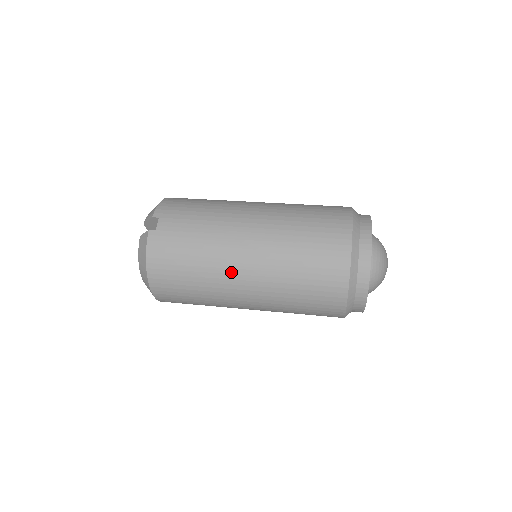
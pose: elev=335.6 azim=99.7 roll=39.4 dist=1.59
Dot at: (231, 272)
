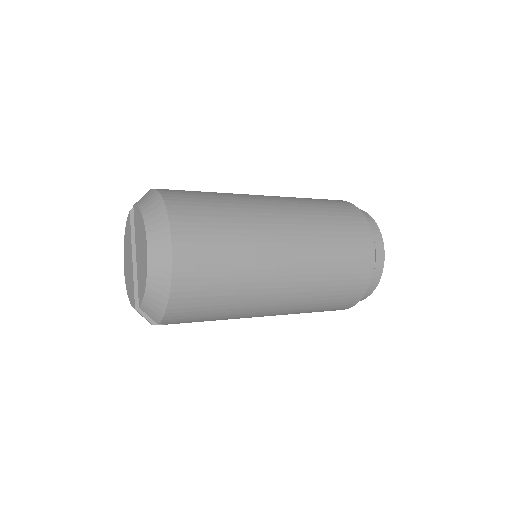
Dot at: (257, 200)
